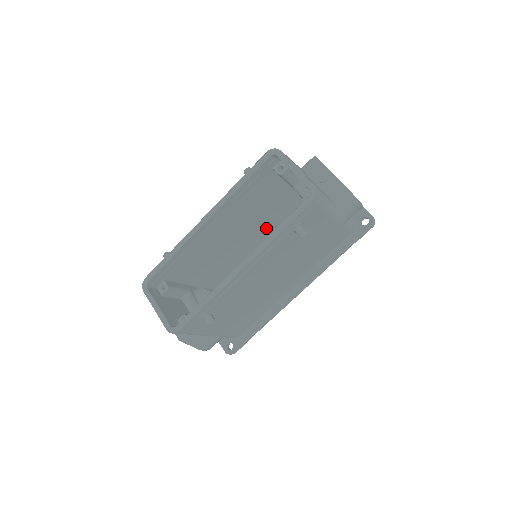
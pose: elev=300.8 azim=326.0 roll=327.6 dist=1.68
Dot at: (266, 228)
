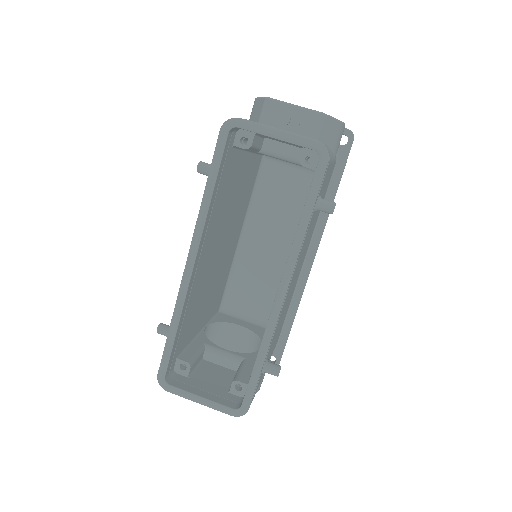
Dot at: (238, 215)
